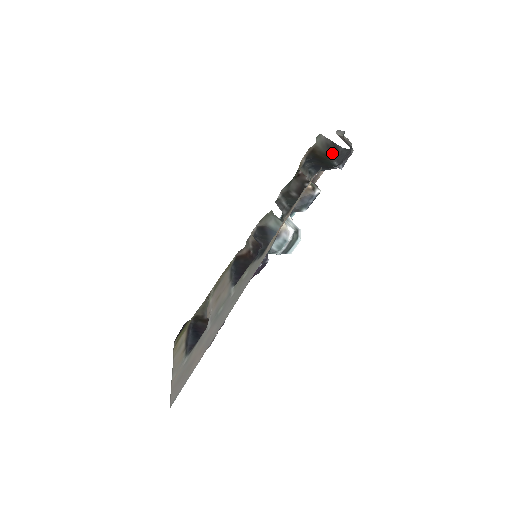
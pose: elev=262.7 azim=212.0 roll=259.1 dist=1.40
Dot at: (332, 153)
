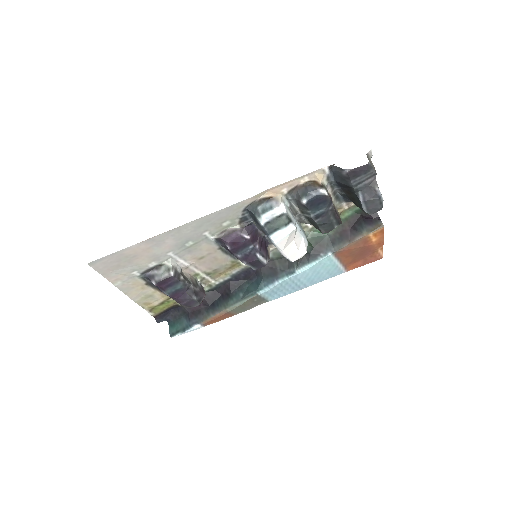
Dot at: occluded
